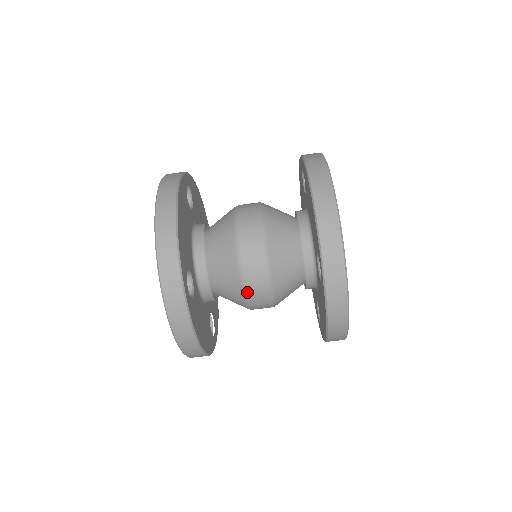
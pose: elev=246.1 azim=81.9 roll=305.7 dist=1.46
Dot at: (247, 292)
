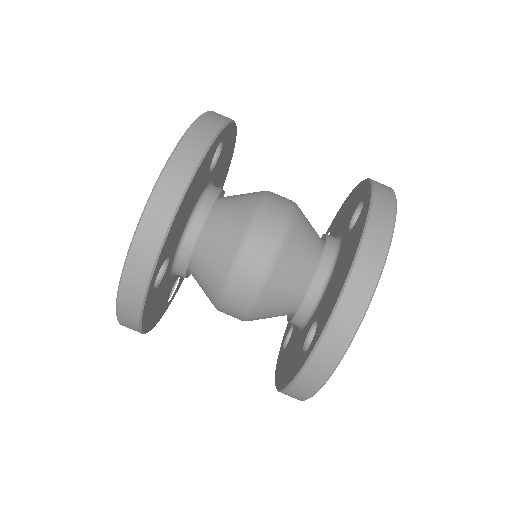
Dot at: (222, 304)
